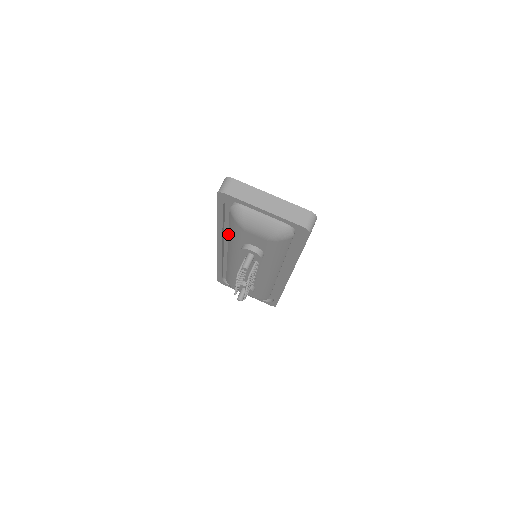
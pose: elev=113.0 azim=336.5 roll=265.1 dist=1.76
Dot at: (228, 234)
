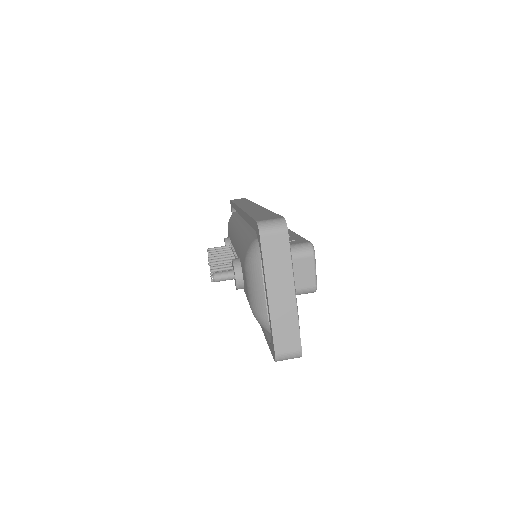
Dot at: (247, 228)
